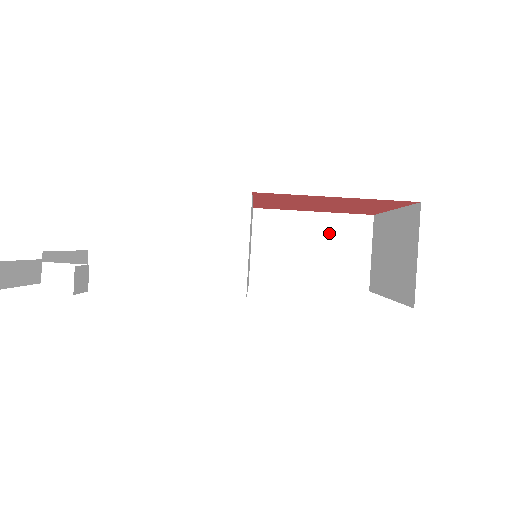
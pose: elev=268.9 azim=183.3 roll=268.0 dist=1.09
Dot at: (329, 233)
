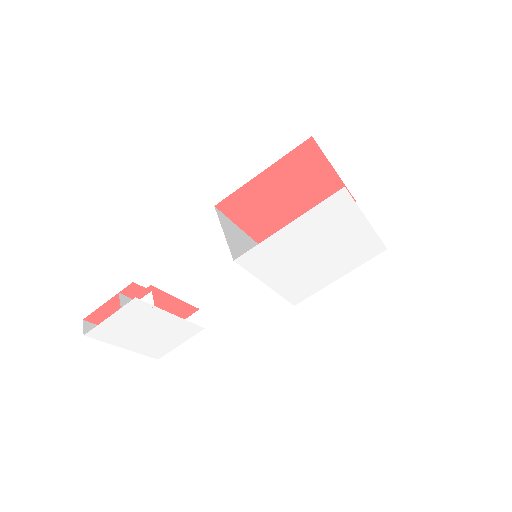
Dot at: occluded
